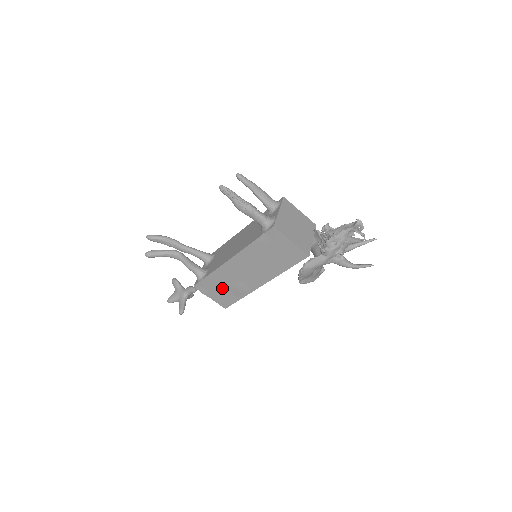
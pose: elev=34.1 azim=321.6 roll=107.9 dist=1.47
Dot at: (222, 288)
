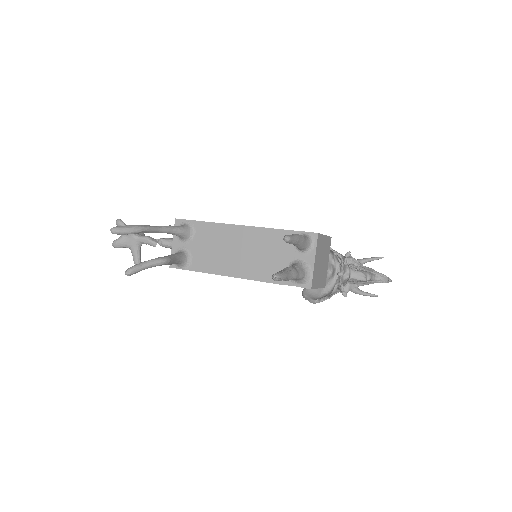
Dot at: occluded
